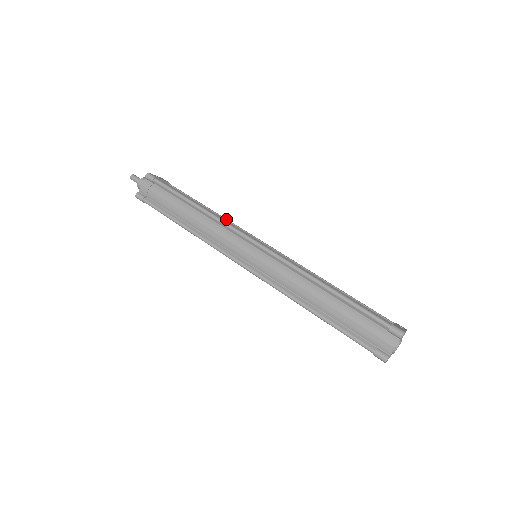
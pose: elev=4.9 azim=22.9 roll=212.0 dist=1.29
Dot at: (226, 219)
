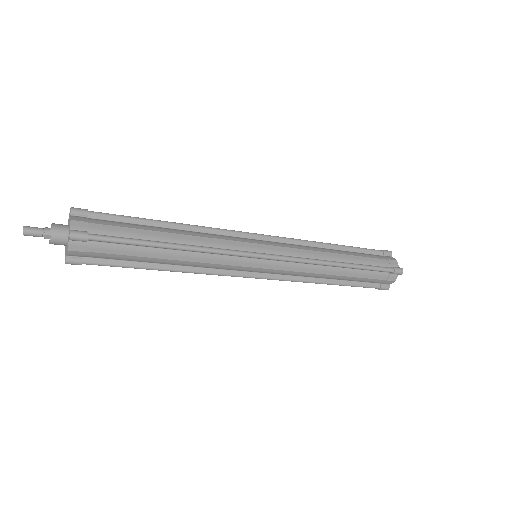
Dot at: occluded
